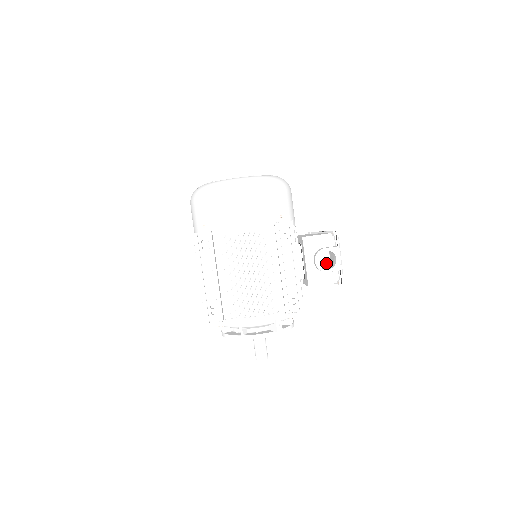
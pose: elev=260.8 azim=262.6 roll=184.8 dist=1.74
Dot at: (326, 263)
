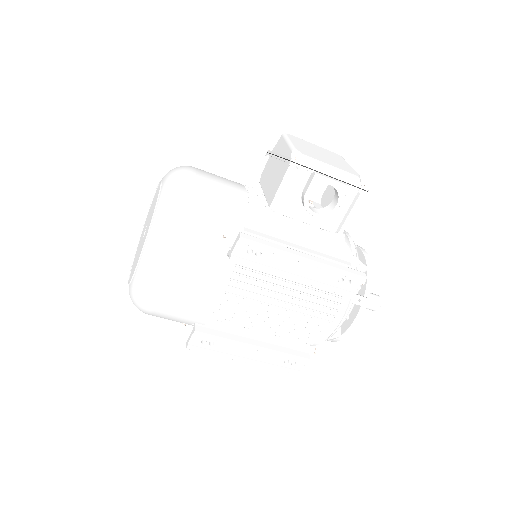
Dot at: occluded
